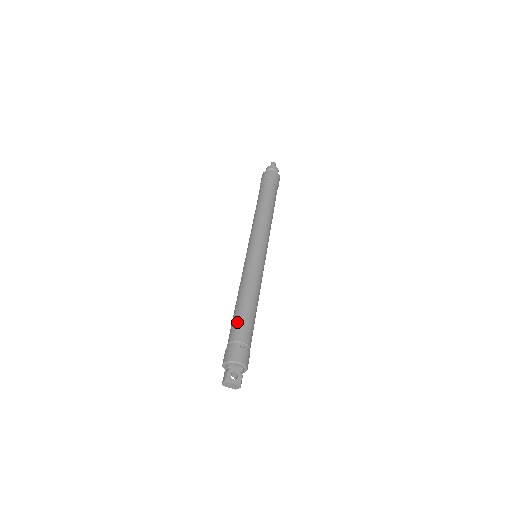
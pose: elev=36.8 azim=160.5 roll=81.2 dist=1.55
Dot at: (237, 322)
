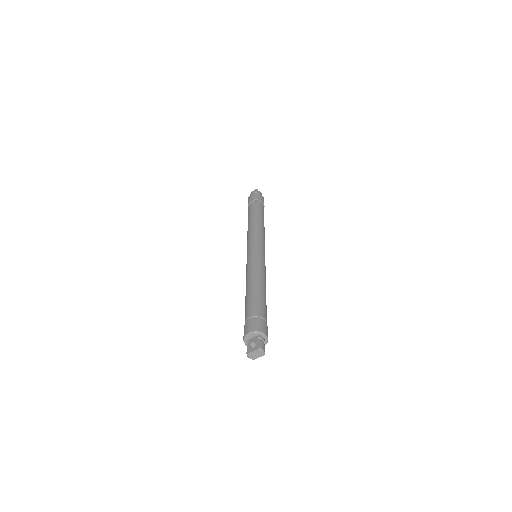
Dot at: (245, 308)
